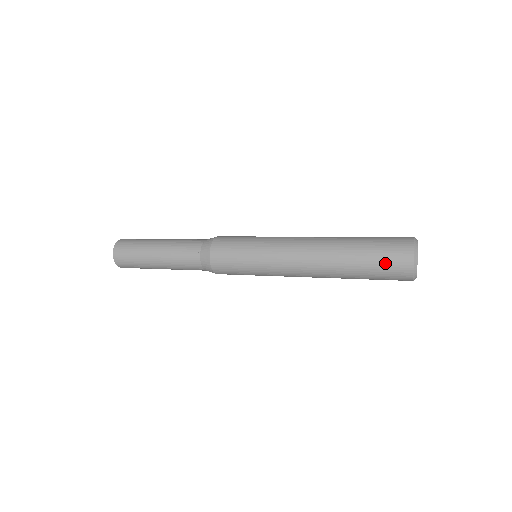
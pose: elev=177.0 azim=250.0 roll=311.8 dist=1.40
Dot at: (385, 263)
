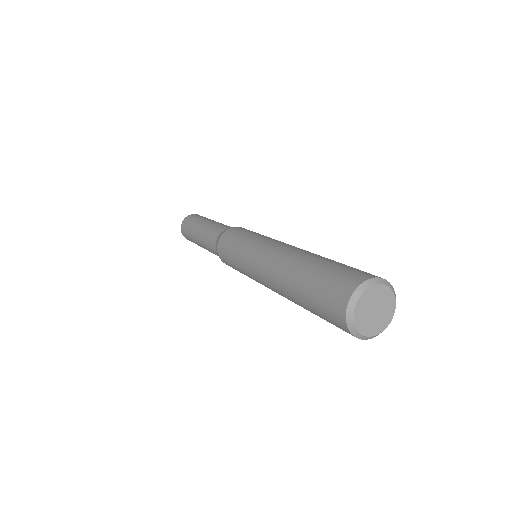
Dot at: (324, 291)
